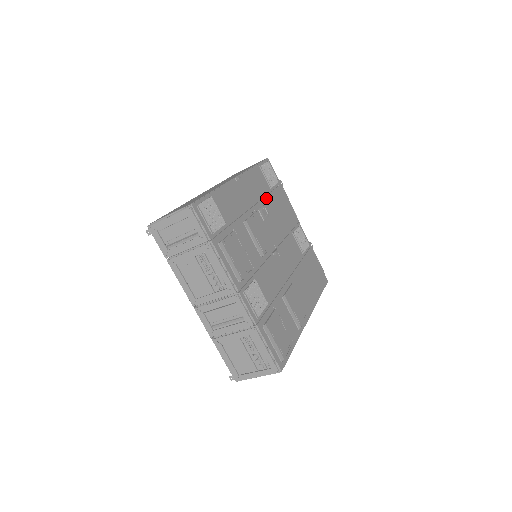
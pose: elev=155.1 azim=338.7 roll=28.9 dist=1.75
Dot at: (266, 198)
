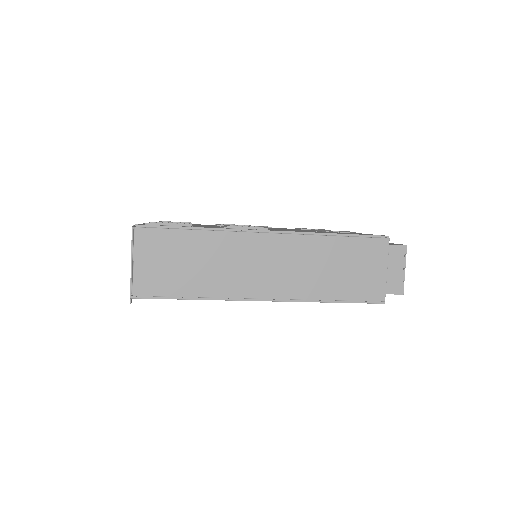
Dot at: occluded
